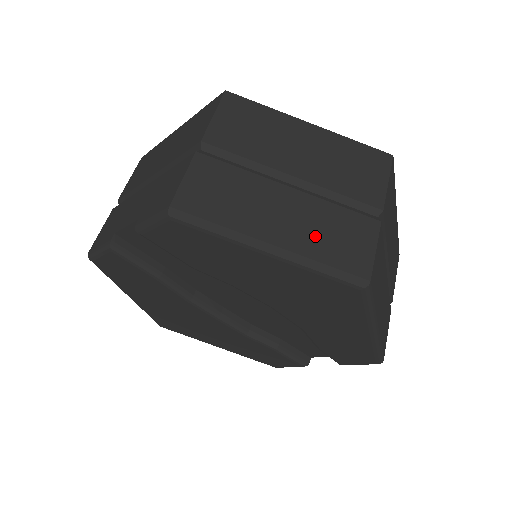
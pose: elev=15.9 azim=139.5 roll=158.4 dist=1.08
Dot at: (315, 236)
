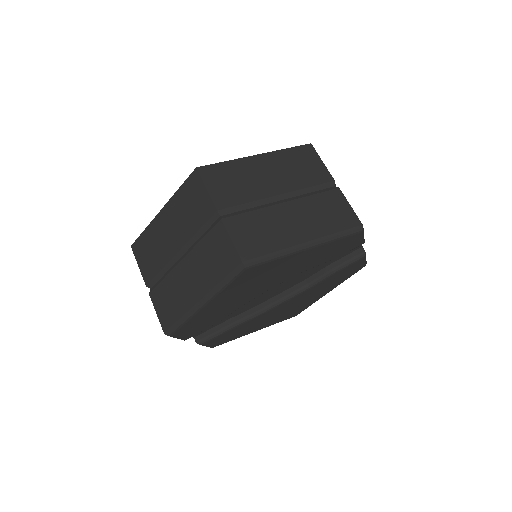
Dot at: (208, 271)
